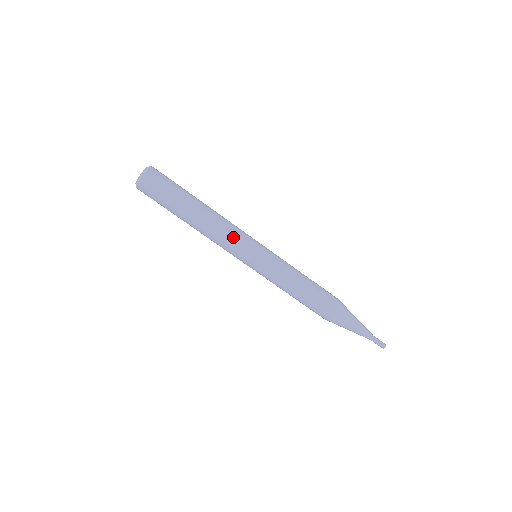
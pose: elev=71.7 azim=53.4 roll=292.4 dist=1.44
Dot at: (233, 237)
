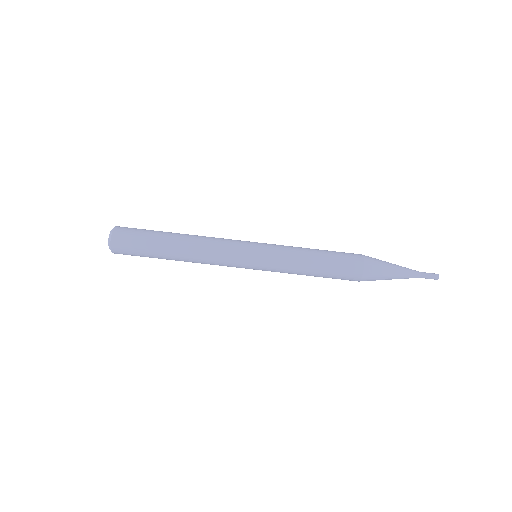
Dot at: (223, 241)
